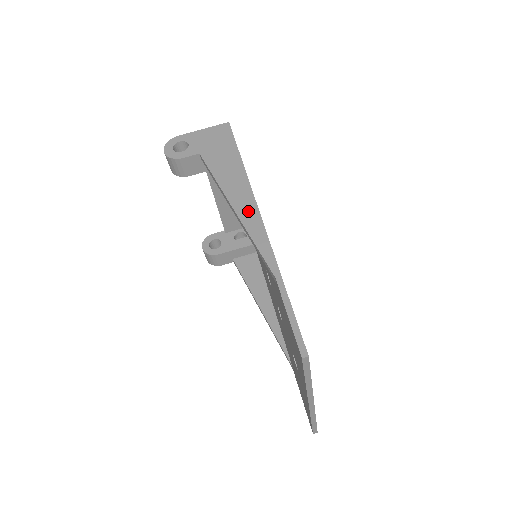
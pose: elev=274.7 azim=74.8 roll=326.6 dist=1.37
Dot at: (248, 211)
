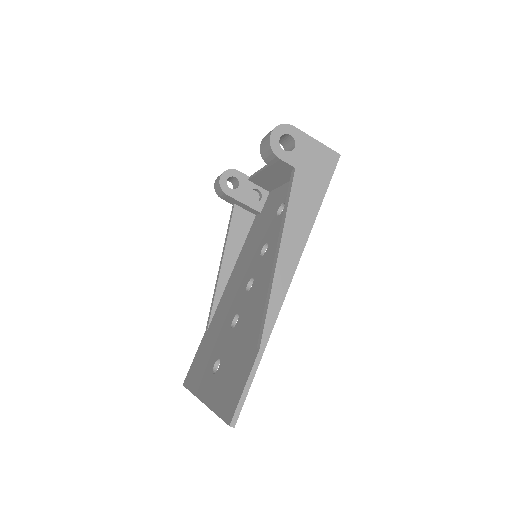
Dot at: (286, 270)
